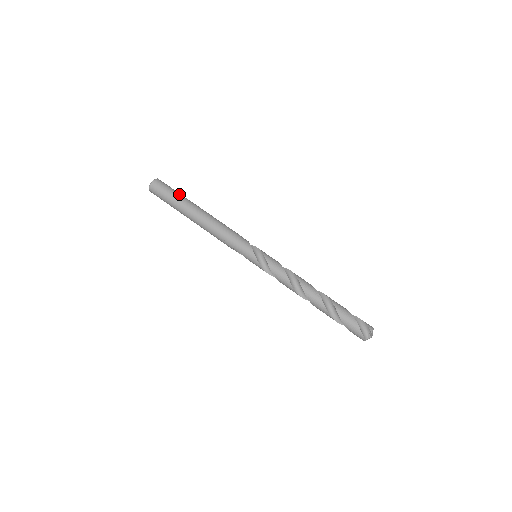
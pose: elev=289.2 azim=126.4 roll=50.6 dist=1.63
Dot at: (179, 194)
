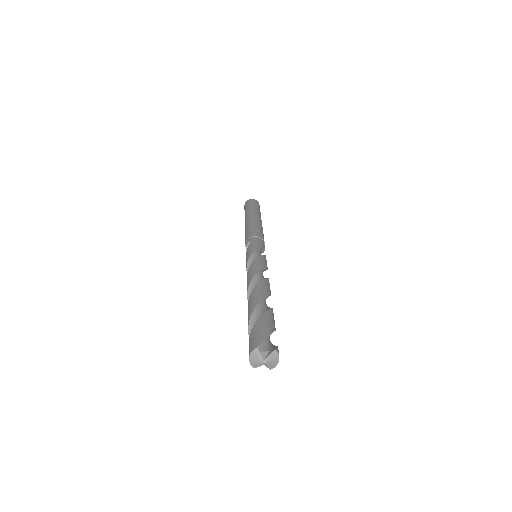
Dot at: occluded
